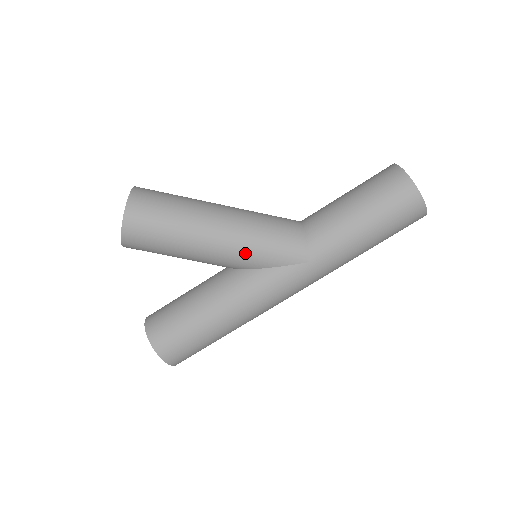
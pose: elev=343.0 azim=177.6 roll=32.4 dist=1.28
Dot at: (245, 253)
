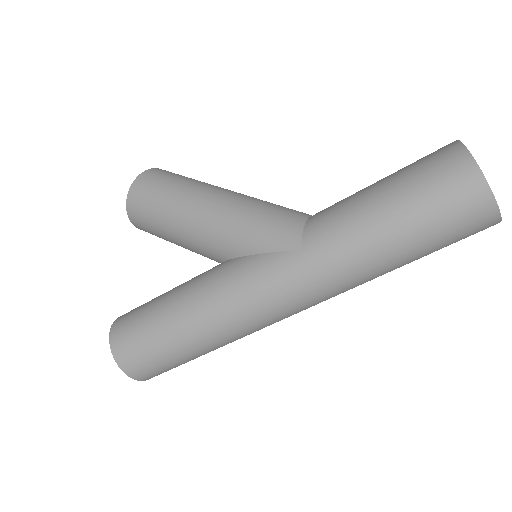
Dot at: (228, 230)
